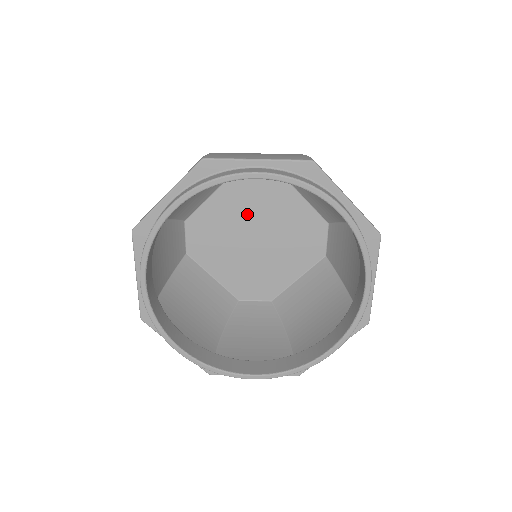
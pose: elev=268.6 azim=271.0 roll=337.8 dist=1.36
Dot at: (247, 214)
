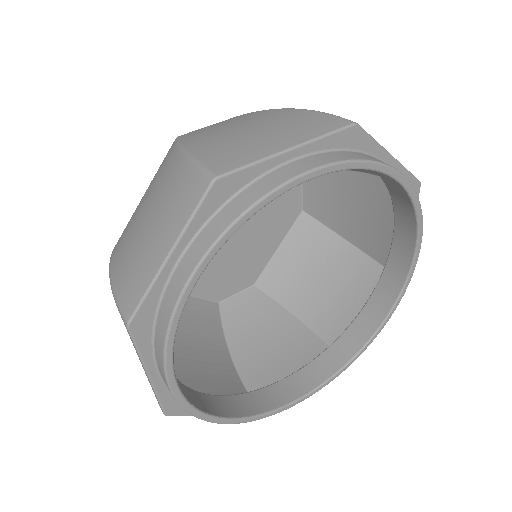
Dot at: occluded
